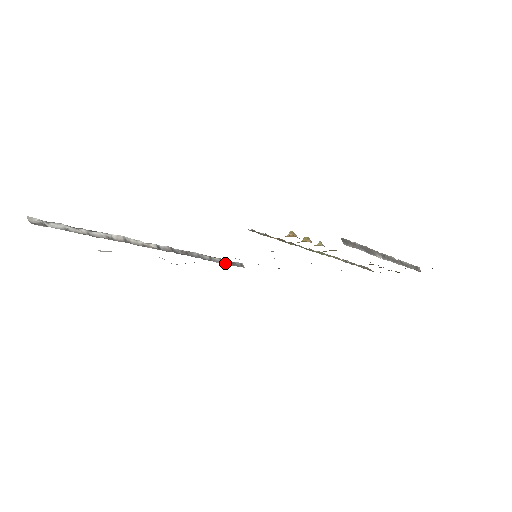
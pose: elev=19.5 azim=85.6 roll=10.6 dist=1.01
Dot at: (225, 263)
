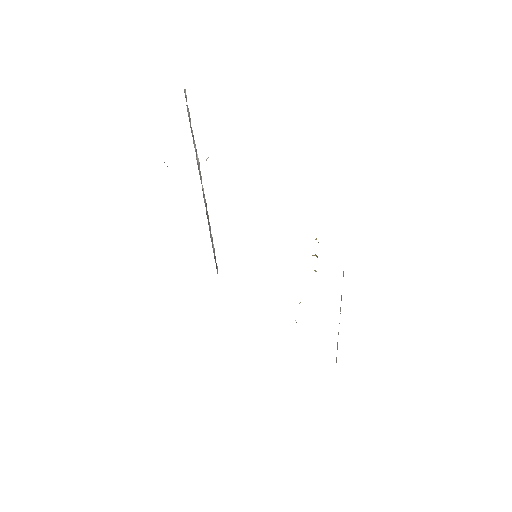
Dot at: (214, 255)
